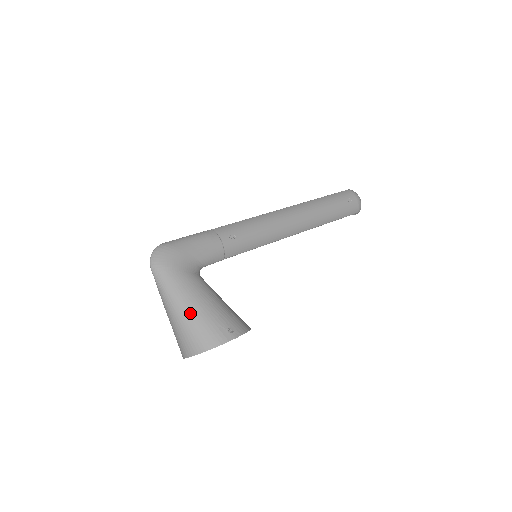
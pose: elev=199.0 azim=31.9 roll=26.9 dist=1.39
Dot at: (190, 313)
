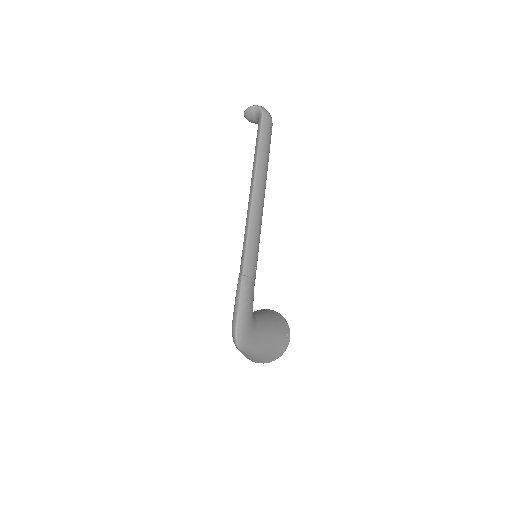
Dot at: (269, 350)
